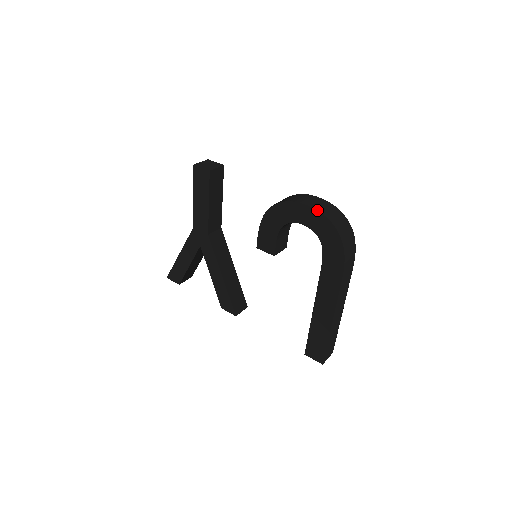
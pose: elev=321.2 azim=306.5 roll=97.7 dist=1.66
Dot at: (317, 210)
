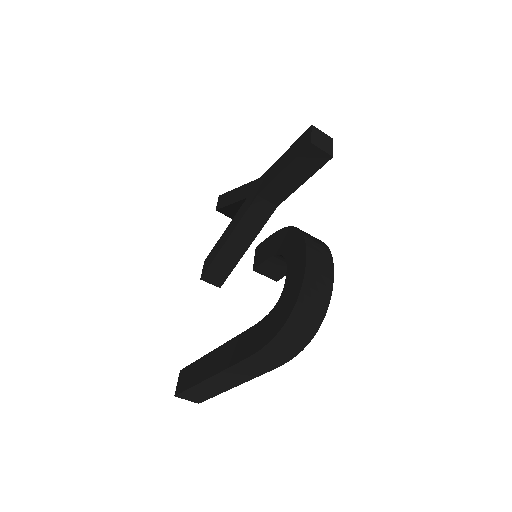
Dot at: (304, 275)
